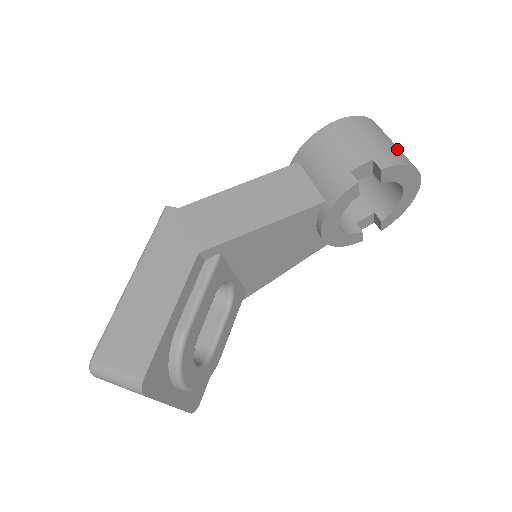
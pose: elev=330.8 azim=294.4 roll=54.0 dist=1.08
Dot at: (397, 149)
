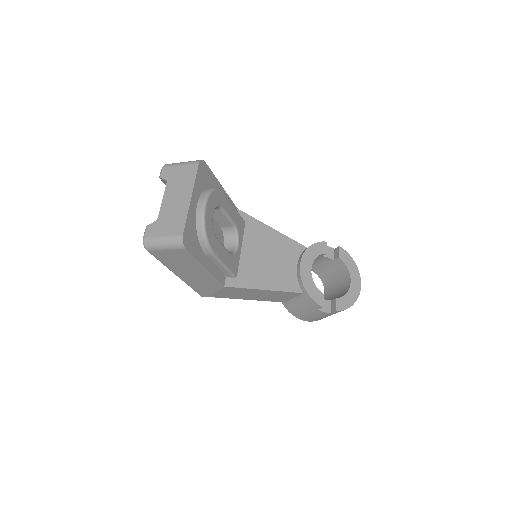
Dot at: occluded
